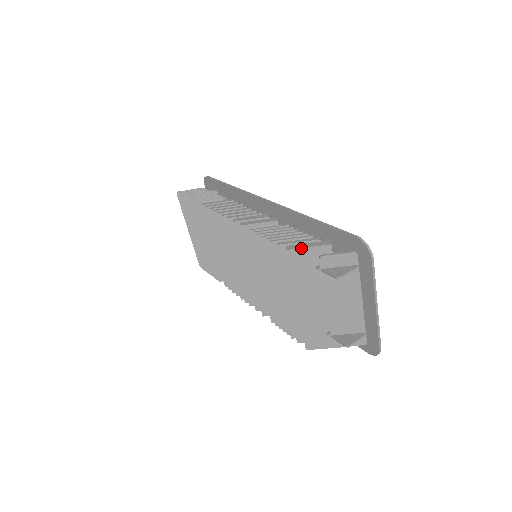
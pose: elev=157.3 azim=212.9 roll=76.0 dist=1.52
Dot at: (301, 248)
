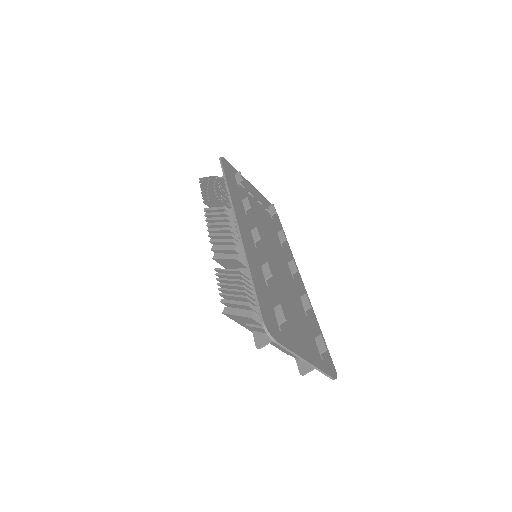
Dot at: (231, 315)
